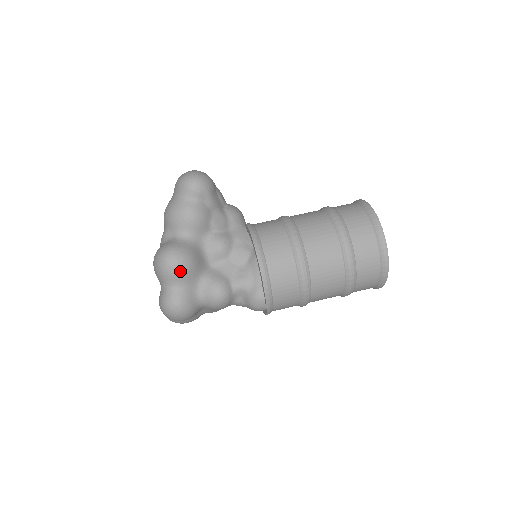
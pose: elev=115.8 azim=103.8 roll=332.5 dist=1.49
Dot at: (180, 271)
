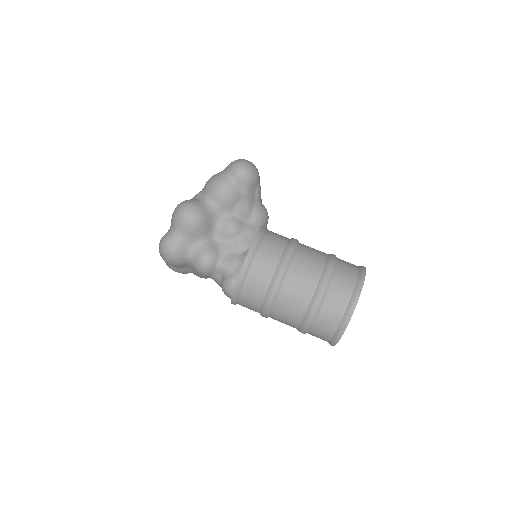
Dot at: (187, 224)
